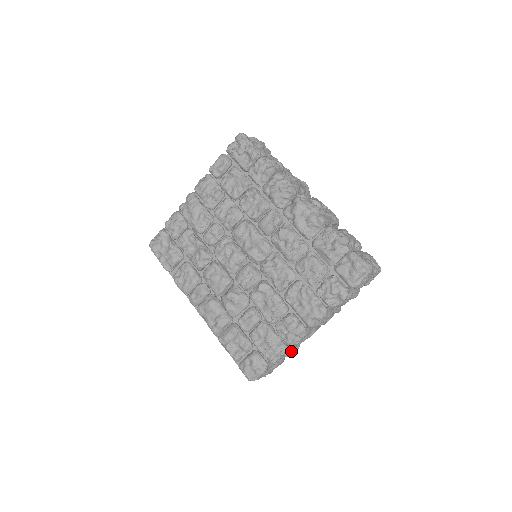
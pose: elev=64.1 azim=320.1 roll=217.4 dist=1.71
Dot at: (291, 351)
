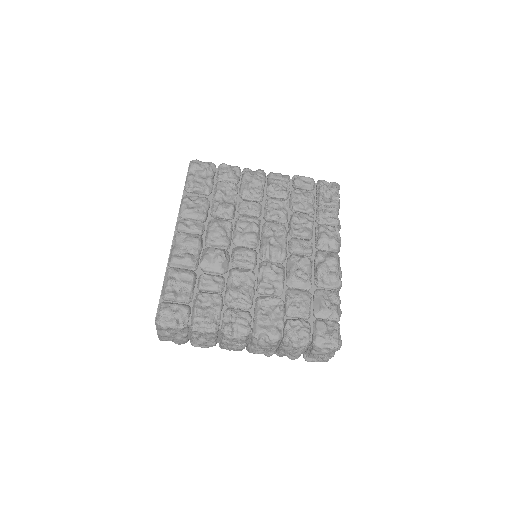
Dot at: (206, 341)
